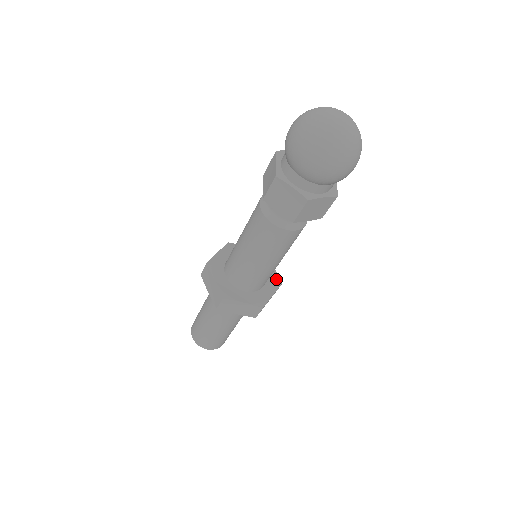
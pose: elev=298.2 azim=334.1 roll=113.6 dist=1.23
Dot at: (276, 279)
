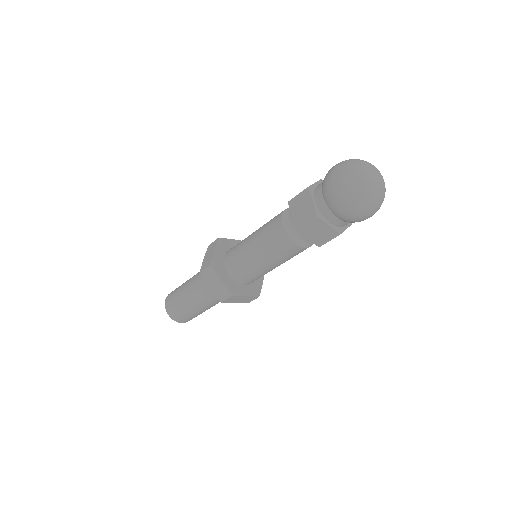
Dot at: occluded
